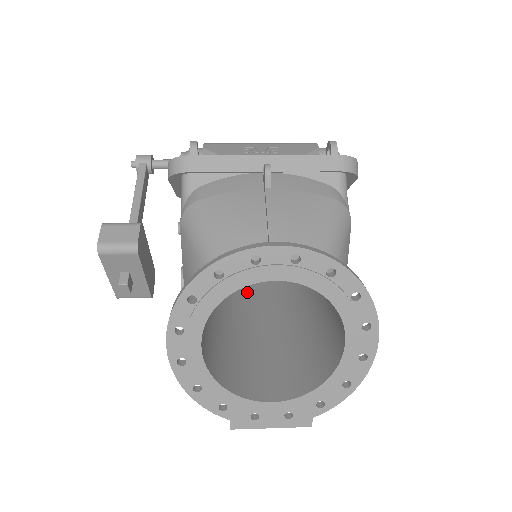
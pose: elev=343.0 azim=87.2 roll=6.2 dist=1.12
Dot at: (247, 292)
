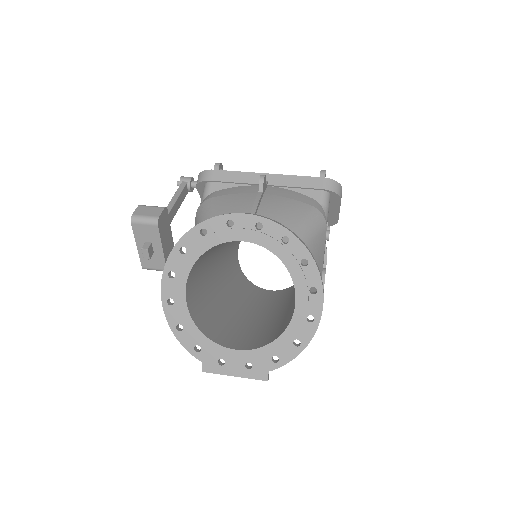
Dot at: (254, 298)
